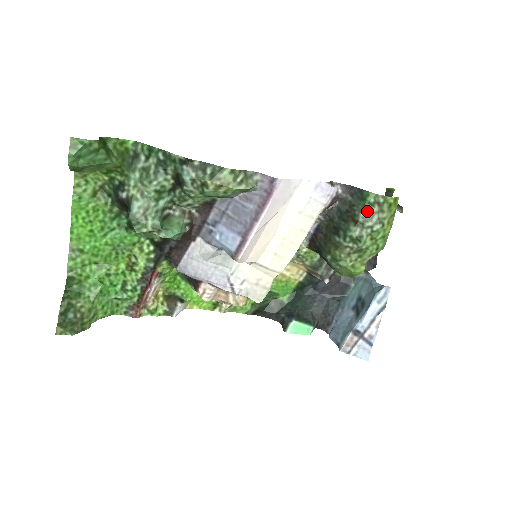
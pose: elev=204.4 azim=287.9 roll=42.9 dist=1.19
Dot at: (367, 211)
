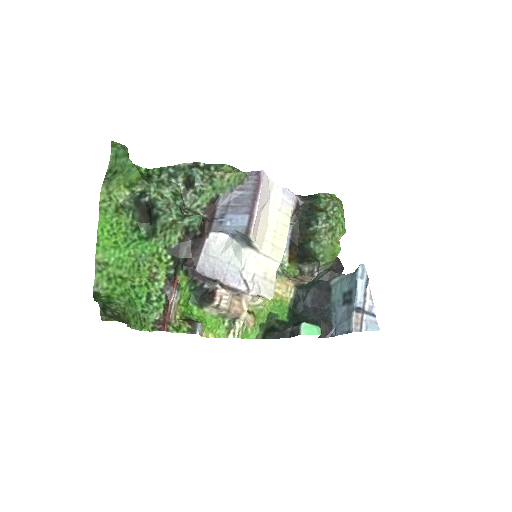
Dot at: (324, 202)
